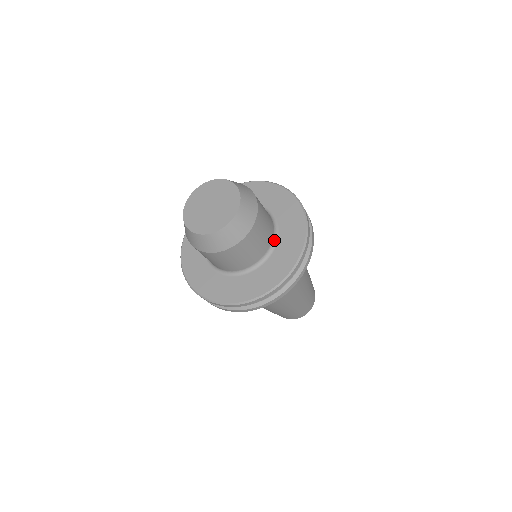
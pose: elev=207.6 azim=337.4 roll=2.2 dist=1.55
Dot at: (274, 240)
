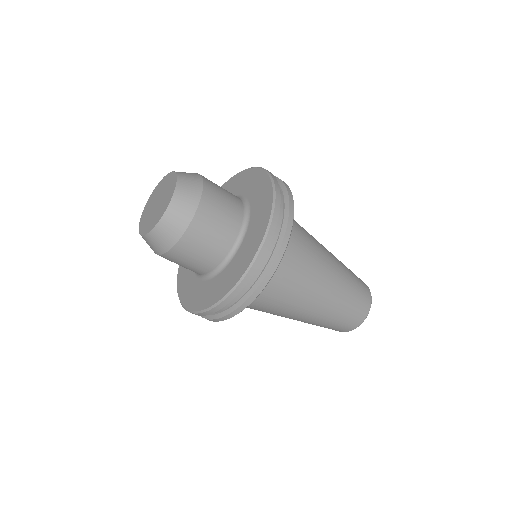
Dot at: (246, 214)
